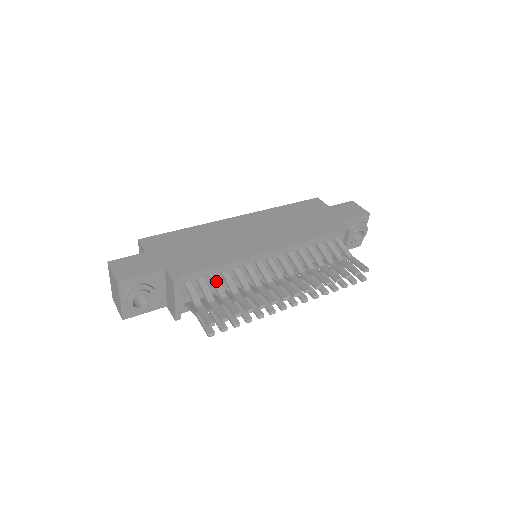
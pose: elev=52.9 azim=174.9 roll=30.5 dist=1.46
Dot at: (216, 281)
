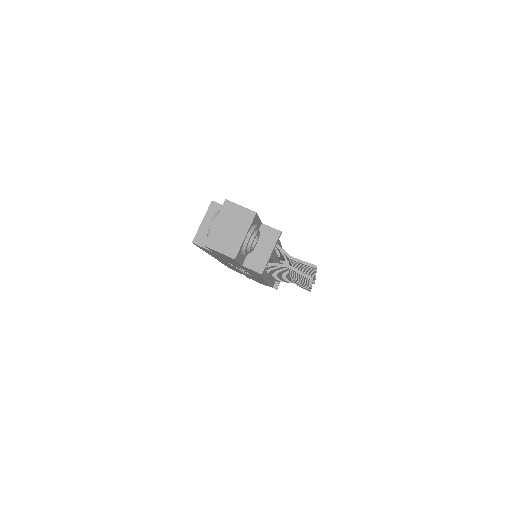
Dot at: occluded
